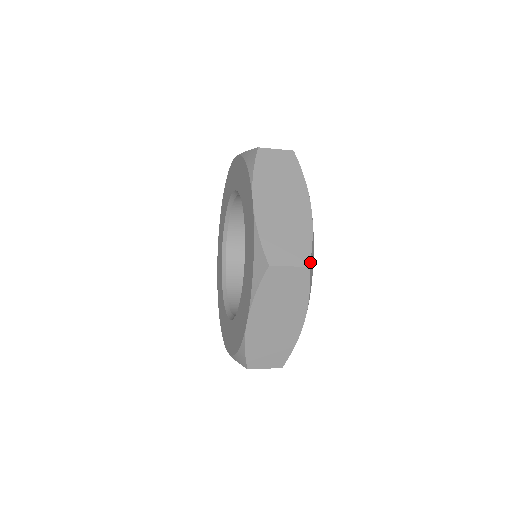
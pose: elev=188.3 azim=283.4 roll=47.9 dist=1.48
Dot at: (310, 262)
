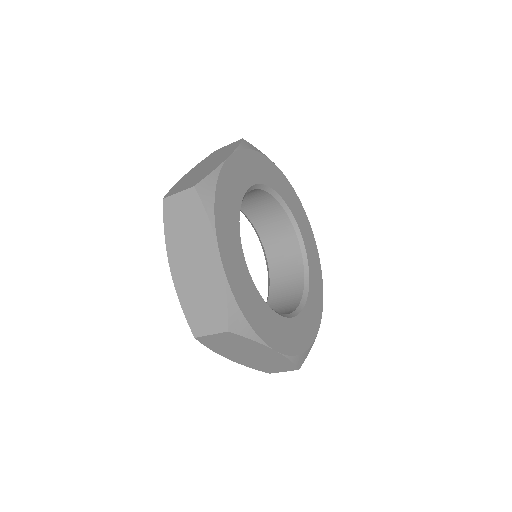
Dot at: (229, 325)
